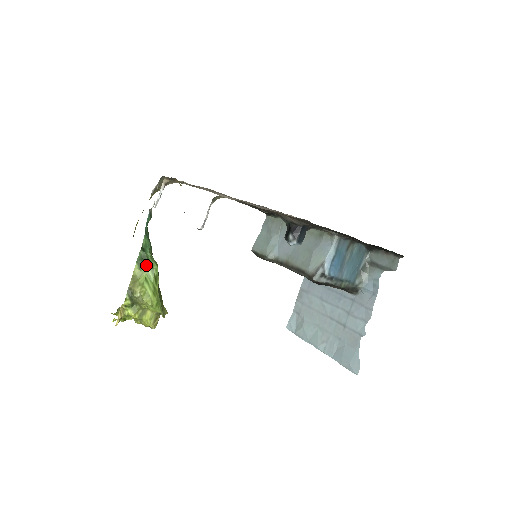
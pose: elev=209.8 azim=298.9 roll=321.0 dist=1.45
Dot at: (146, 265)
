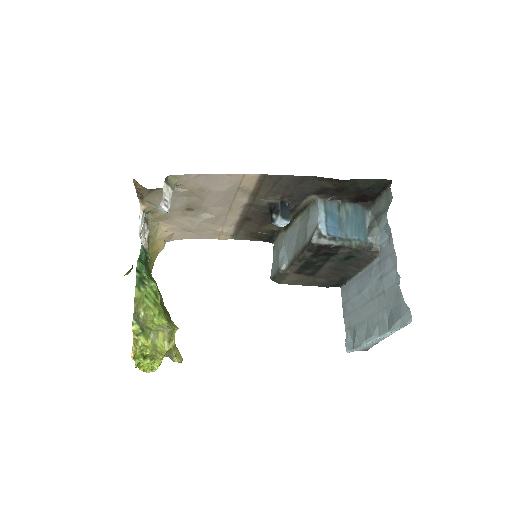
Dot at: (144, 285)
